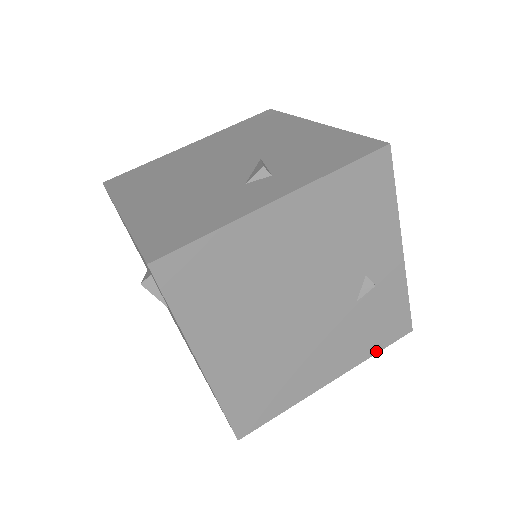
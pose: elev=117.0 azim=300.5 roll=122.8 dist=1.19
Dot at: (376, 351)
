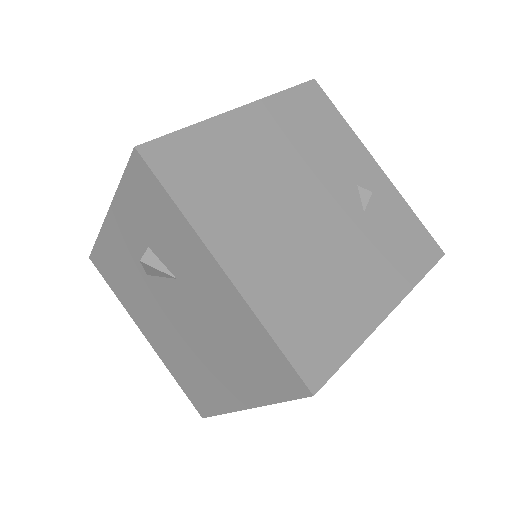
Dot at: (420, 276)
